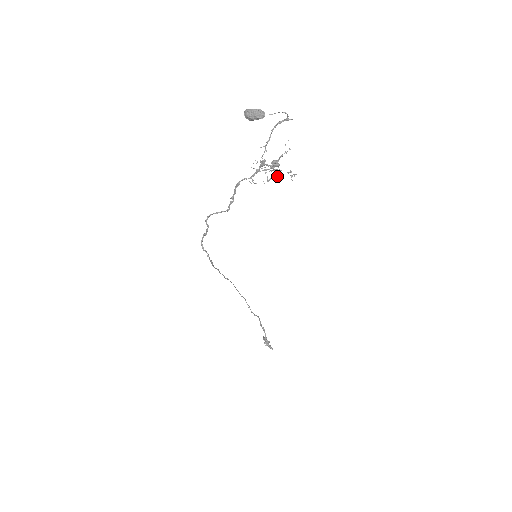
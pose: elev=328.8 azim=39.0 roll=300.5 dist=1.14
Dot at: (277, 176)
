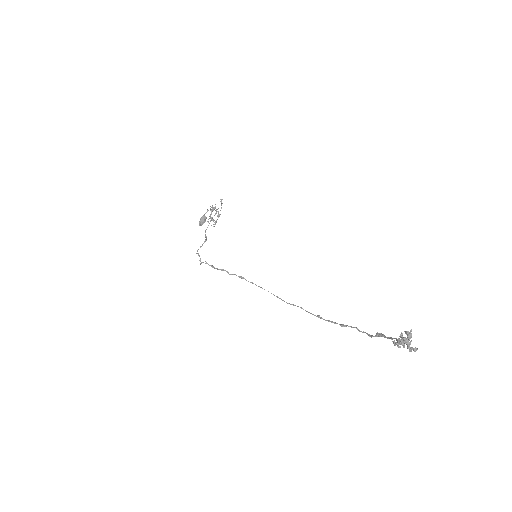
Dot at: occluded
